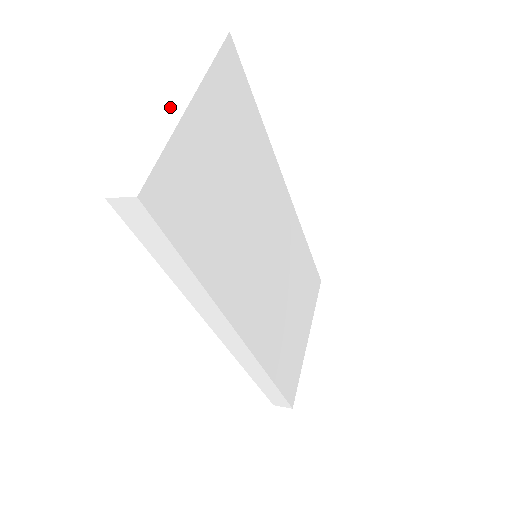
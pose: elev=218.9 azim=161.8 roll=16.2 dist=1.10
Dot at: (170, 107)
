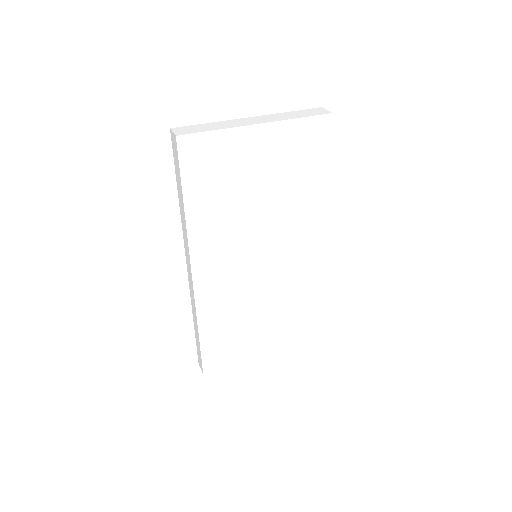
Dot at: (250, 120)
